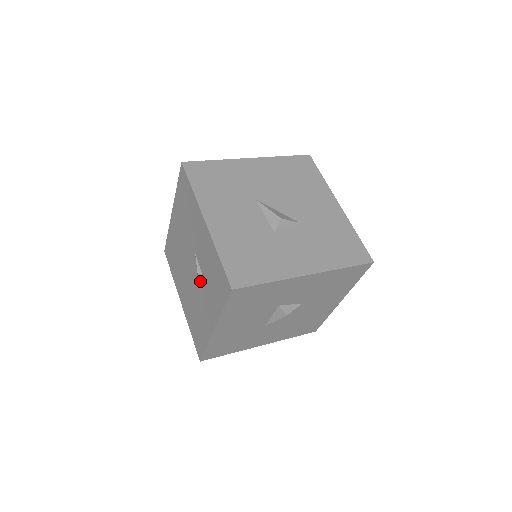
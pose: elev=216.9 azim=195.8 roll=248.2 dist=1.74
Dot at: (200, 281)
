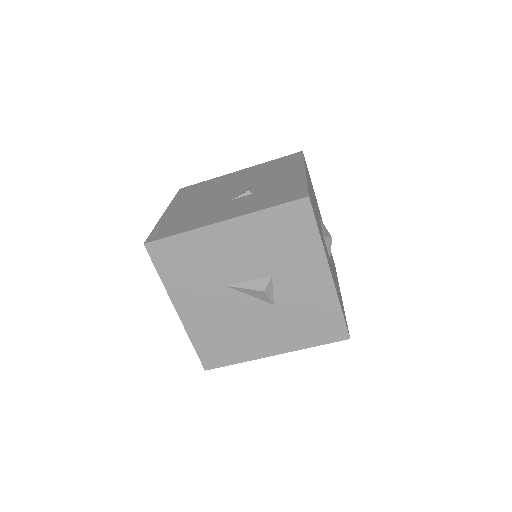
Dot at: (241, 197)
